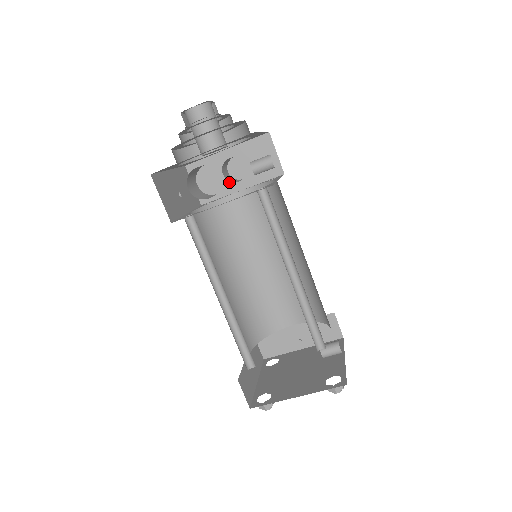
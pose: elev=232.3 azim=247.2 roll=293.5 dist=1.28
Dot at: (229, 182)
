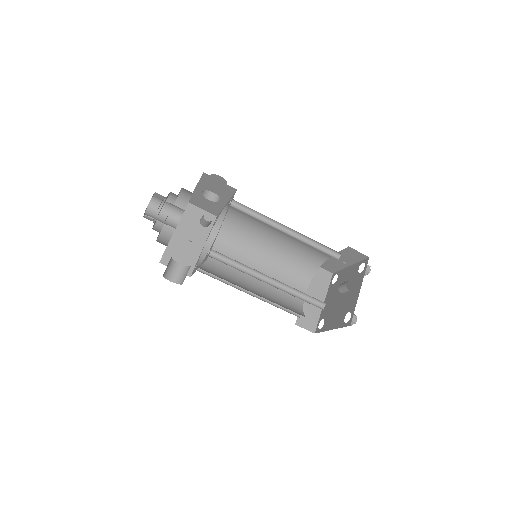
Dot at: (216, 202)
